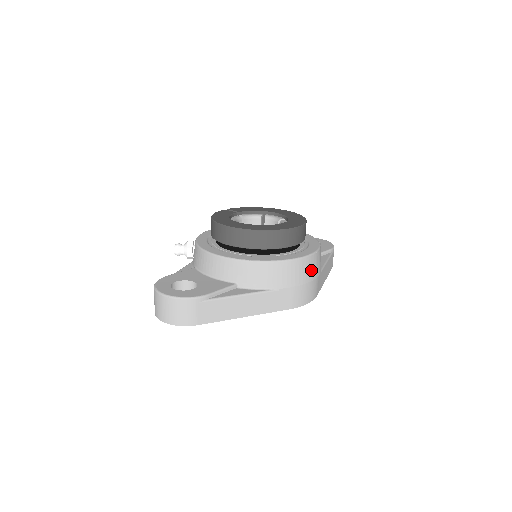
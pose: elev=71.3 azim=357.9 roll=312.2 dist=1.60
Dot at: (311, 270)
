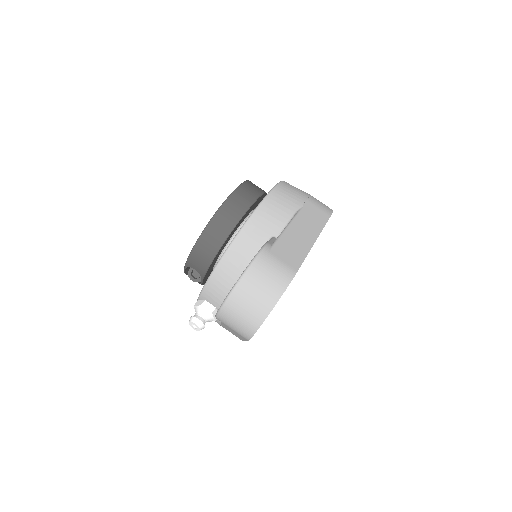
Dot at: occluded
